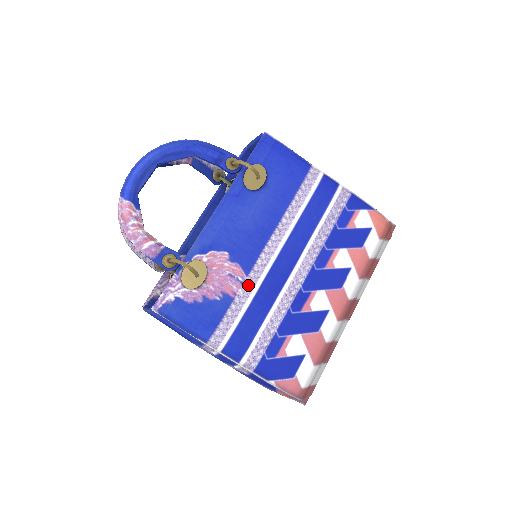
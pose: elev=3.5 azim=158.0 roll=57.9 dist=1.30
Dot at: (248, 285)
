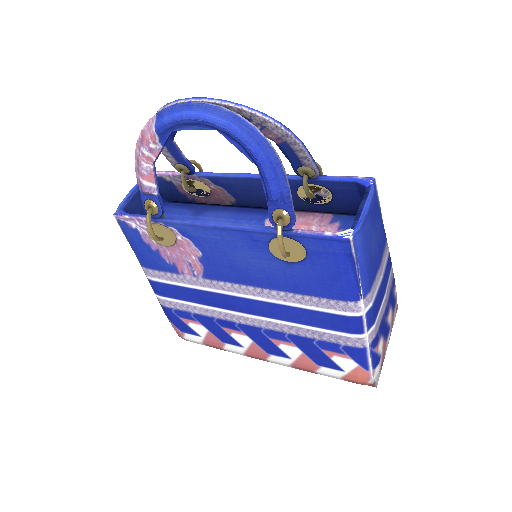
Dot at: (198, 281)
